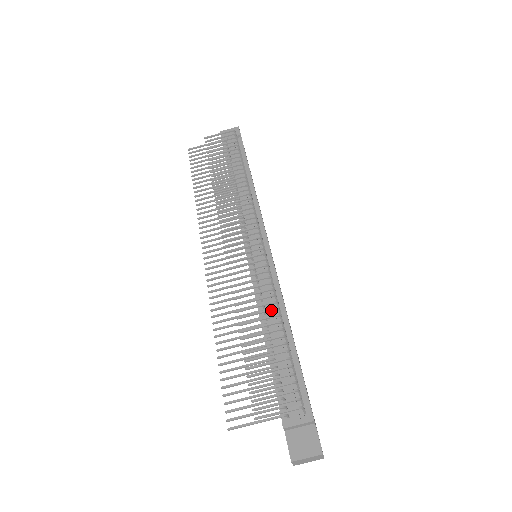
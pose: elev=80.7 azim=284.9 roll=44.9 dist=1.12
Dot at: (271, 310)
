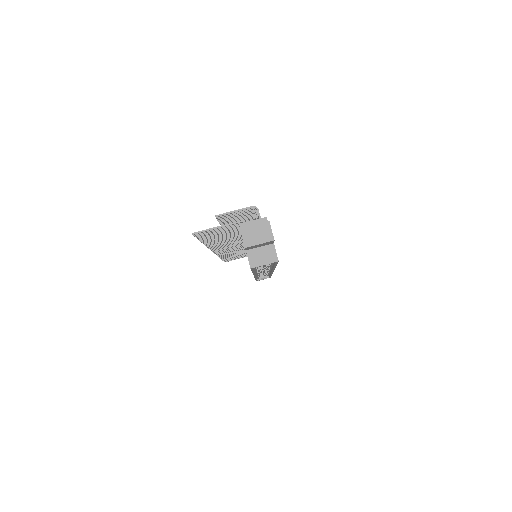
Dot at: occluded
